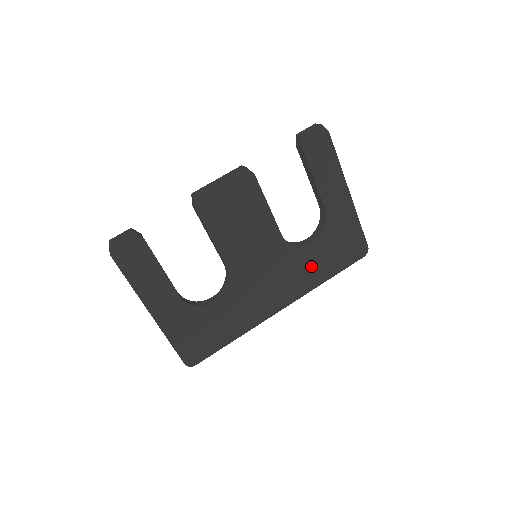
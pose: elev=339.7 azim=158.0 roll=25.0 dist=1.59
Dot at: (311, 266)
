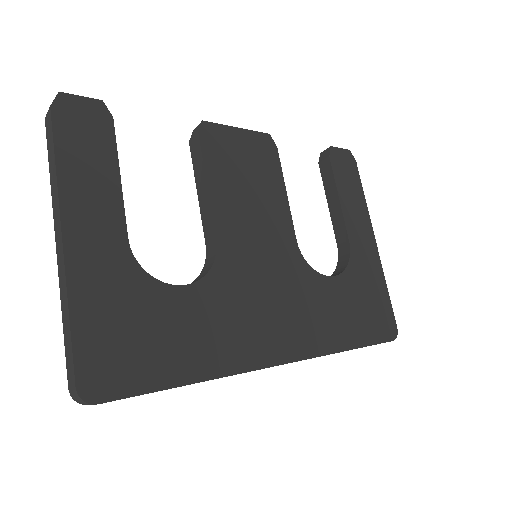
Dot at: (328, 312)
